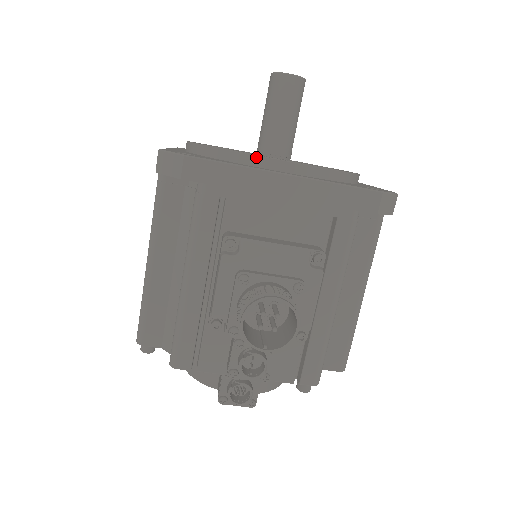
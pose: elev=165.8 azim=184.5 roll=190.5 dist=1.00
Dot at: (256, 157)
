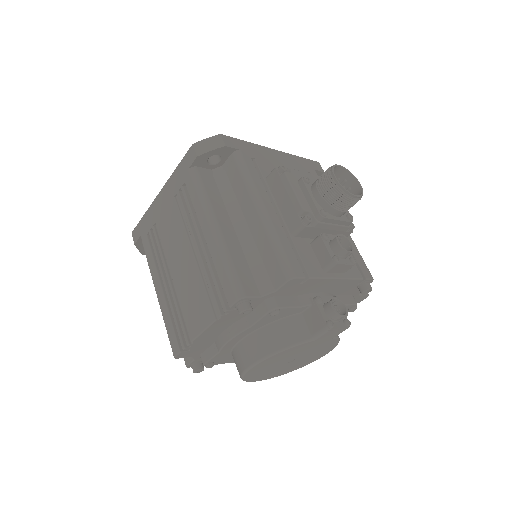
Dot at: occluded
